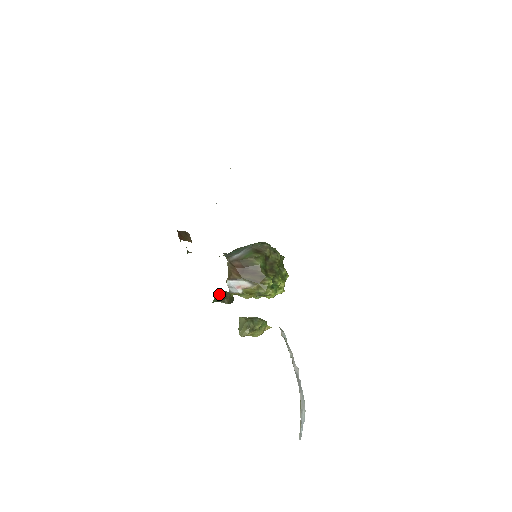
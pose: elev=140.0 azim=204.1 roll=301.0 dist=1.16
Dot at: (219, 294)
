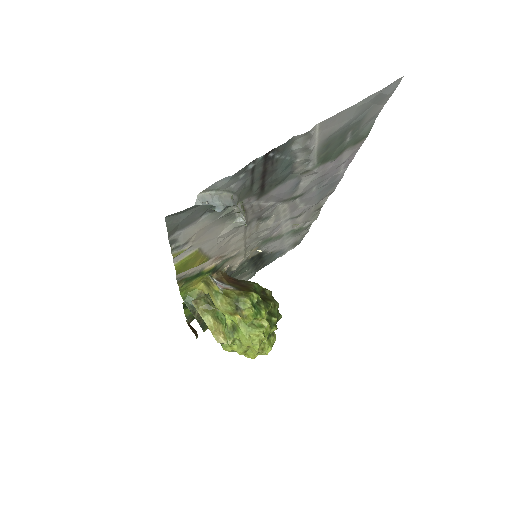
Dot at: (197, 292)
